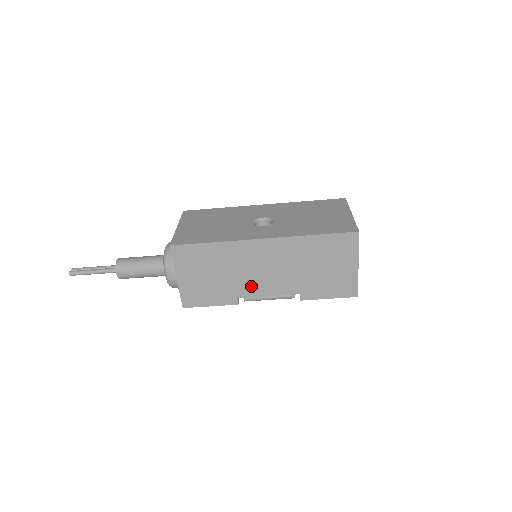
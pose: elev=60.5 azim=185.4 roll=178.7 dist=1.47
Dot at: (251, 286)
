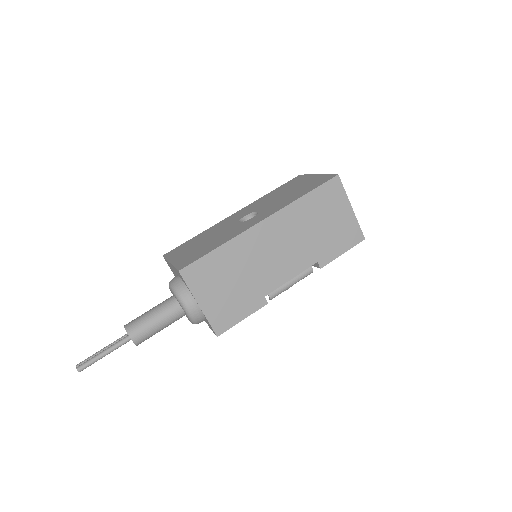
Dot at: (272, 276)
